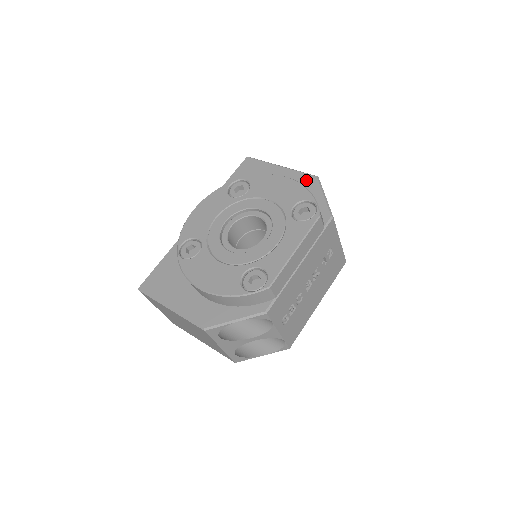
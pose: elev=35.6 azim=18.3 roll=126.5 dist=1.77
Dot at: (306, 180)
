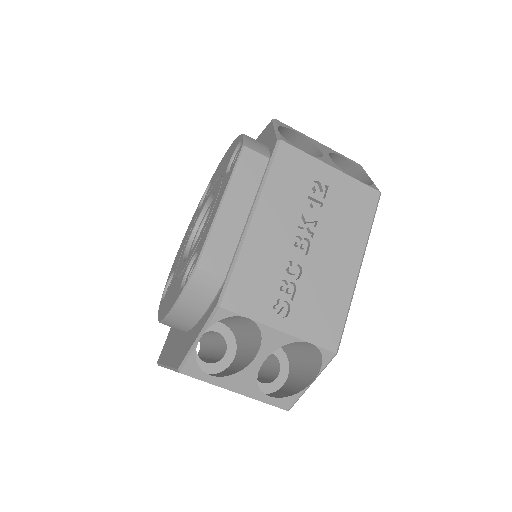
Dot at: (264, 133)
